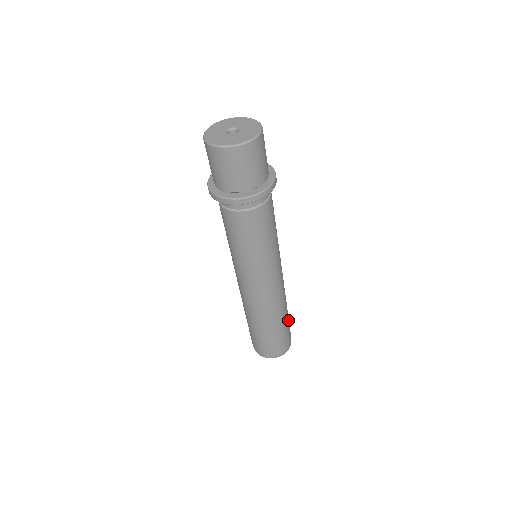
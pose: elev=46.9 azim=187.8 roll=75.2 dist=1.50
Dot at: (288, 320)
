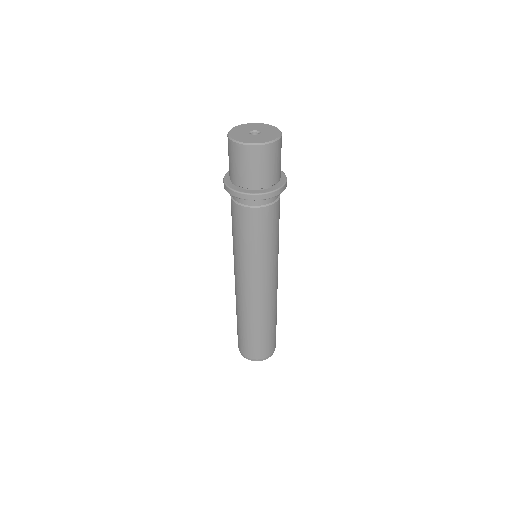
Dot at: (271, 332)
